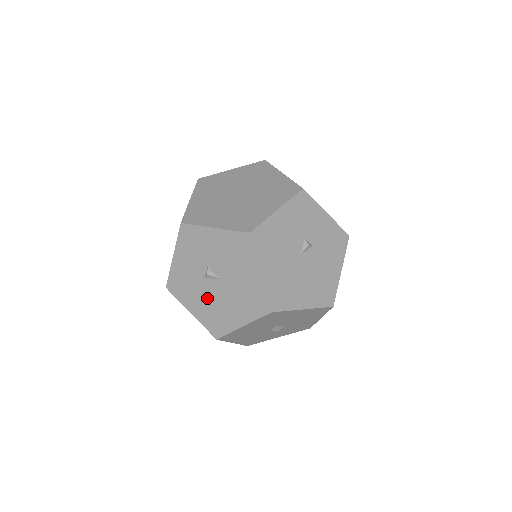
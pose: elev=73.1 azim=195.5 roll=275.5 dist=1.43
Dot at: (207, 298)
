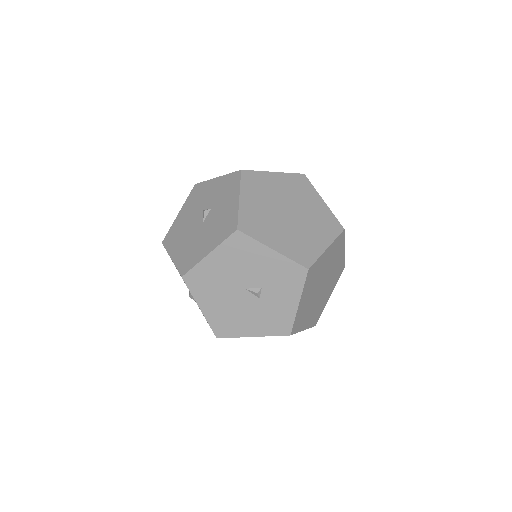
Dot at: (189, 220)
